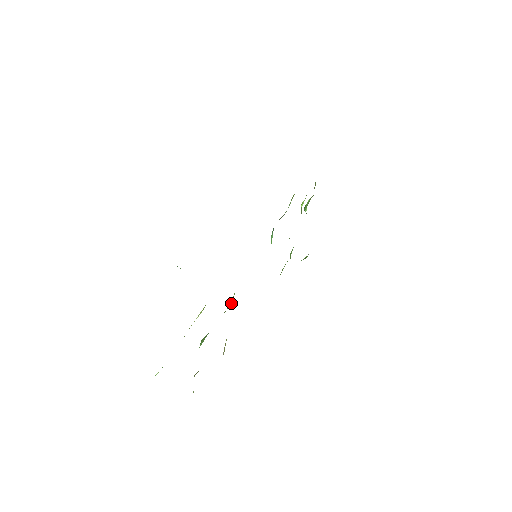
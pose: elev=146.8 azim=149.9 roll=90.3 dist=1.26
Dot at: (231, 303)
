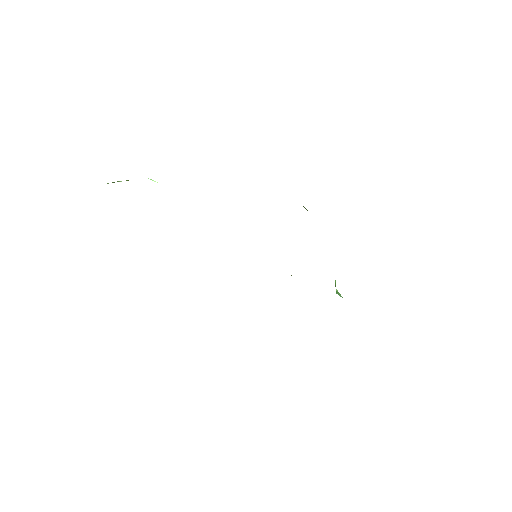
Dot at: occluded
